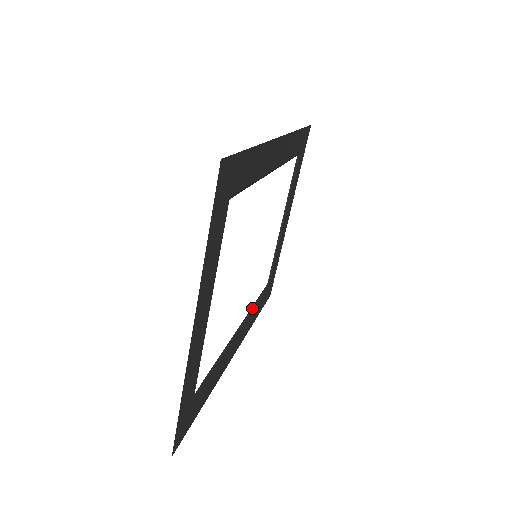
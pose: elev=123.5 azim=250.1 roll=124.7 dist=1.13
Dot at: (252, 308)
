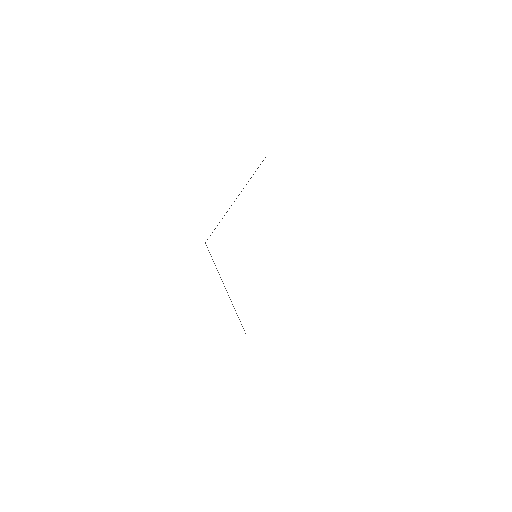
Dot at: occluded
